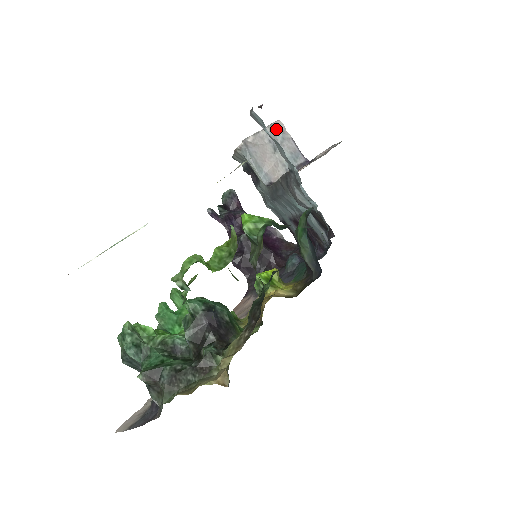
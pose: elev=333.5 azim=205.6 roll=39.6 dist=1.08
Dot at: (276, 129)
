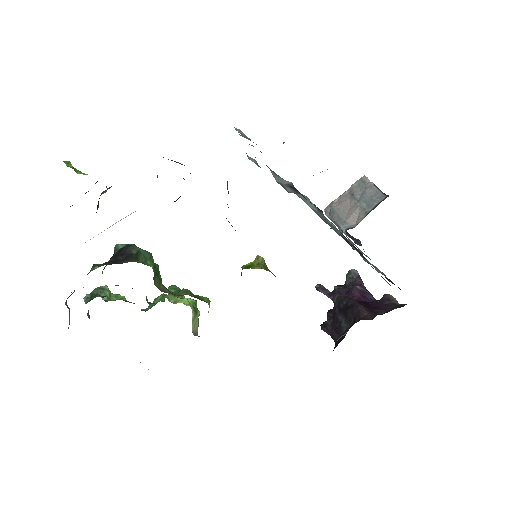
Dot at: (360, 184)
